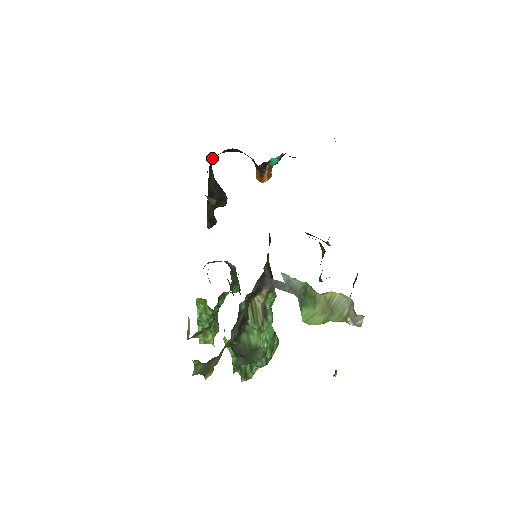
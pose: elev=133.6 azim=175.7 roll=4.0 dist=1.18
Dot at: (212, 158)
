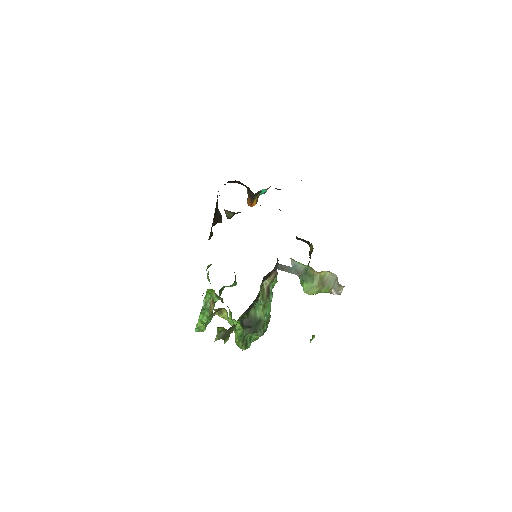
Dot at: occluded
